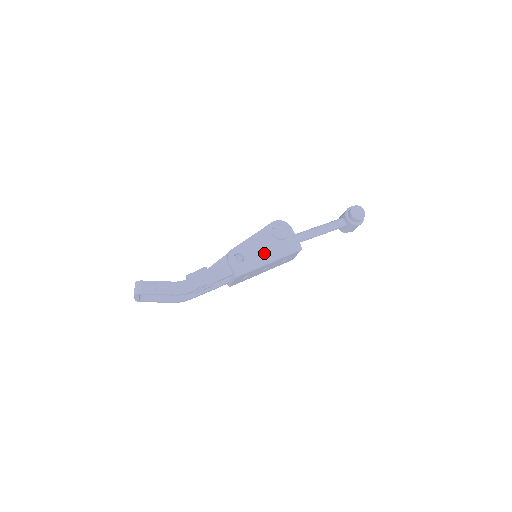
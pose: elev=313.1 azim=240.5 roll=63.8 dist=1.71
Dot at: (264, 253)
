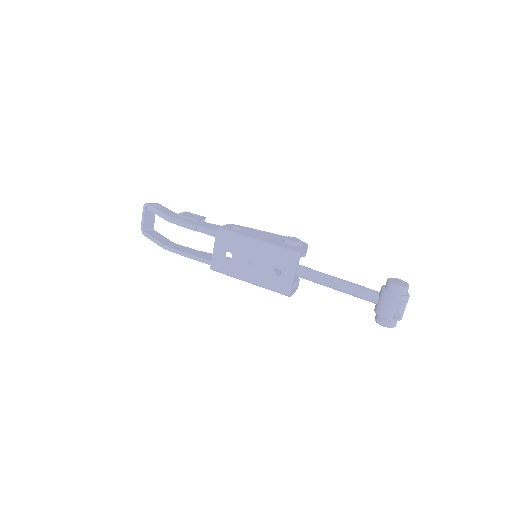
Dot at: (260, 238)
